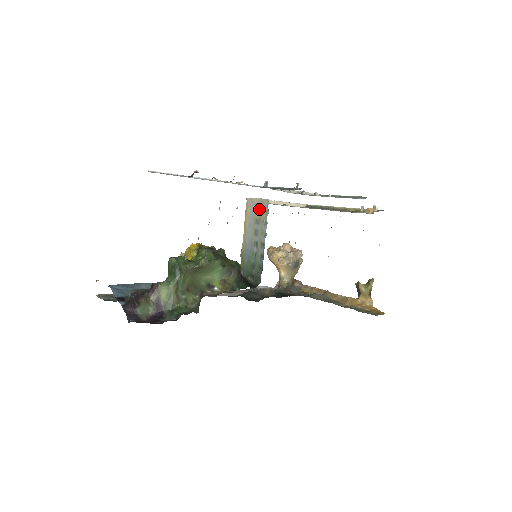
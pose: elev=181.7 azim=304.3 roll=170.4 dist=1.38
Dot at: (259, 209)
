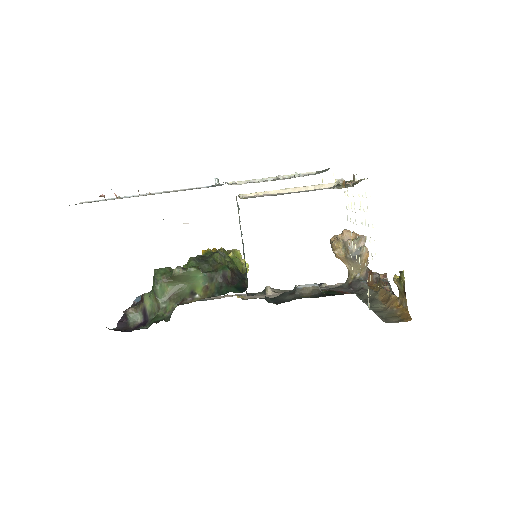
Dot at: occluded
